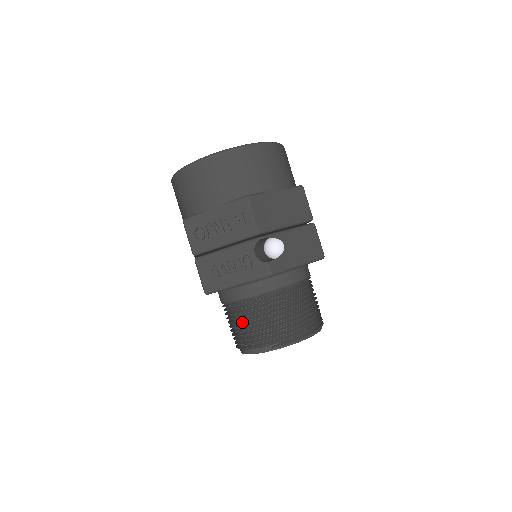
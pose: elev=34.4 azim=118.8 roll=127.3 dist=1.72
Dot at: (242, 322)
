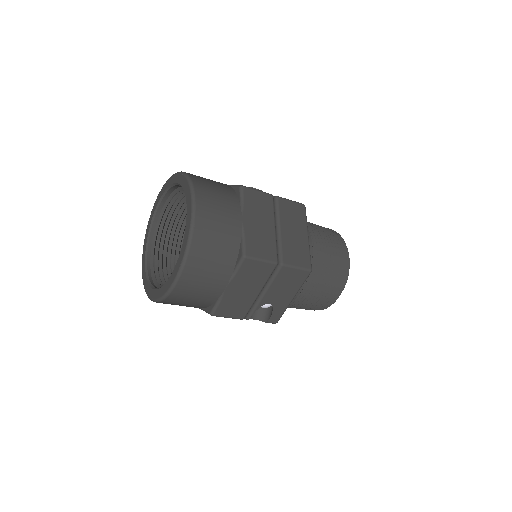
Dot at: occluded
